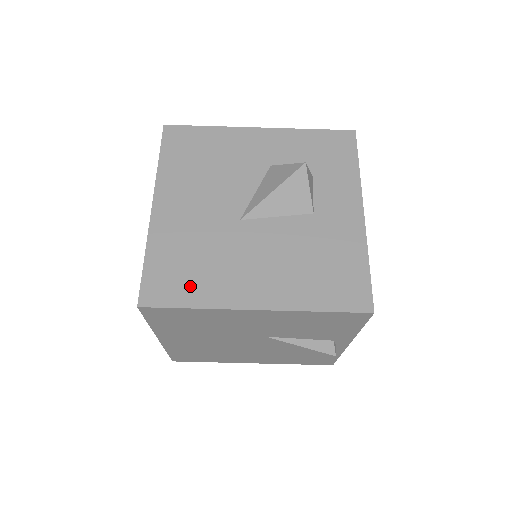
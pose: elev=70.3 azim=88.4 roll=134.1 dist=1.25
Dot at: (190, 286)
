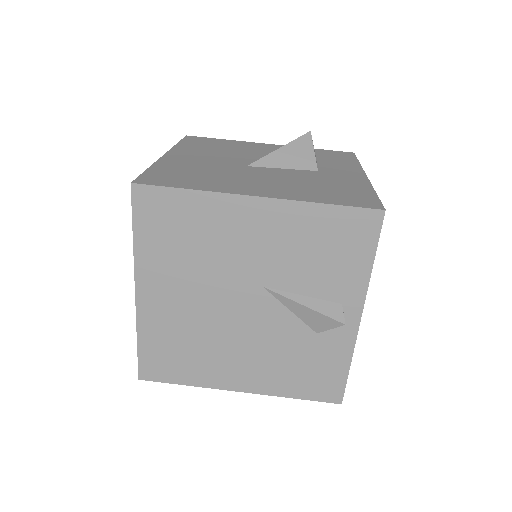
Dot at: (190, 181)
